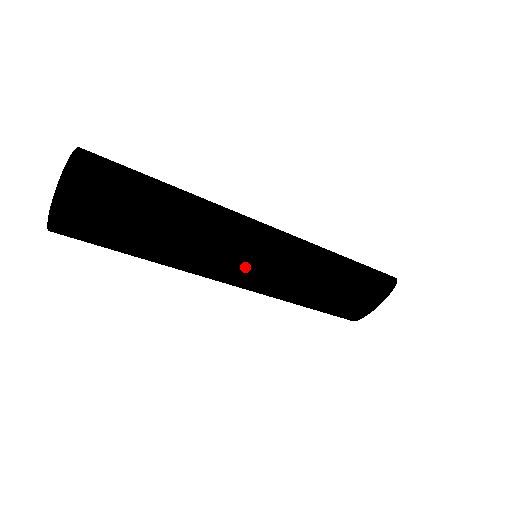
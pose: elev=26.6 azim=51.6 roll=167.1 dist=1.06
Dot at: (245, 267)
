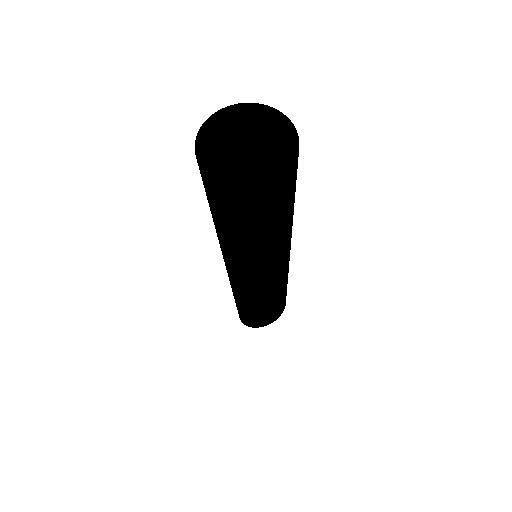
Dot at: (289, 254)
